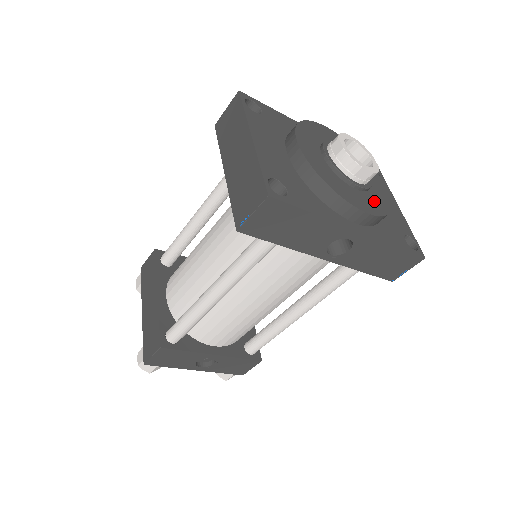
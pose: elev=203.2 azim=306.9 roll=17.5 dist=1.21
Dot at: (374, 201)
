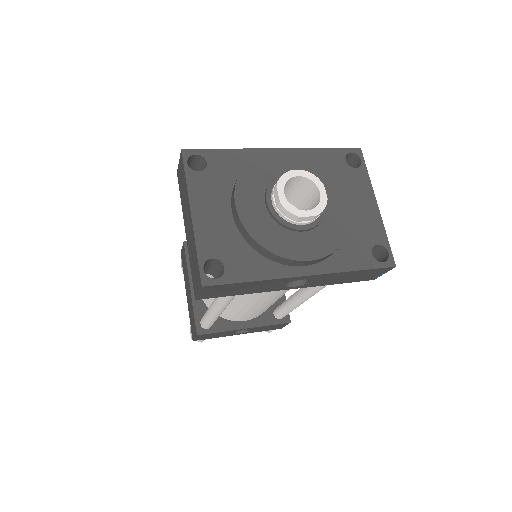
Dot at: (325, 235)
